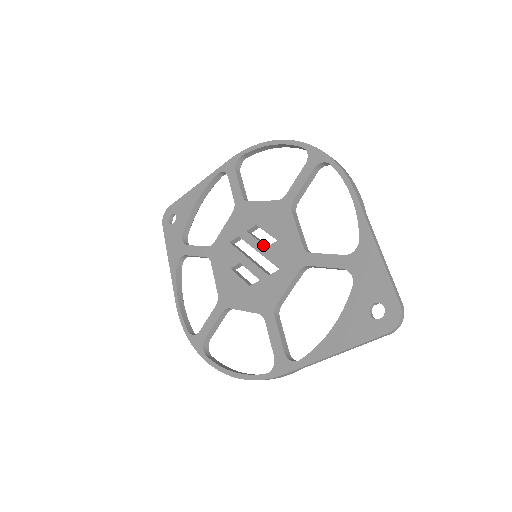
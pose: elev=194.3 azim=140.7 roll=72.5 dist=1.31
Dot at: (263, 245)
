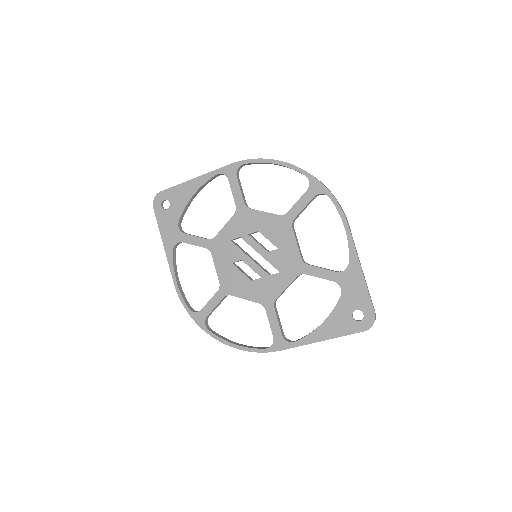
Dot at: (265, 250)
